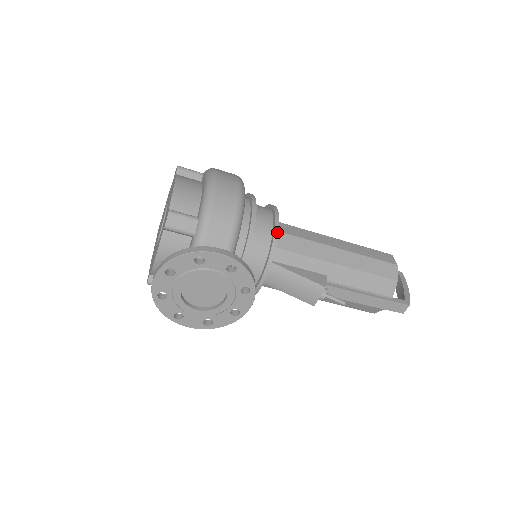
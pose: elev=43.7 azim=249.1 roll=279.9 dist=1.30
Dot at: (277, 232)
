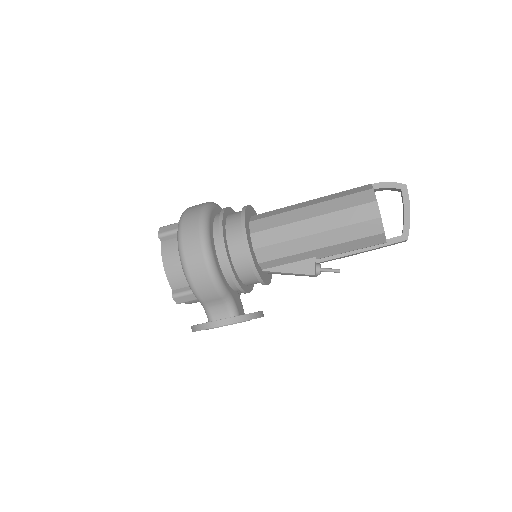
Dot at: (253, 263)
